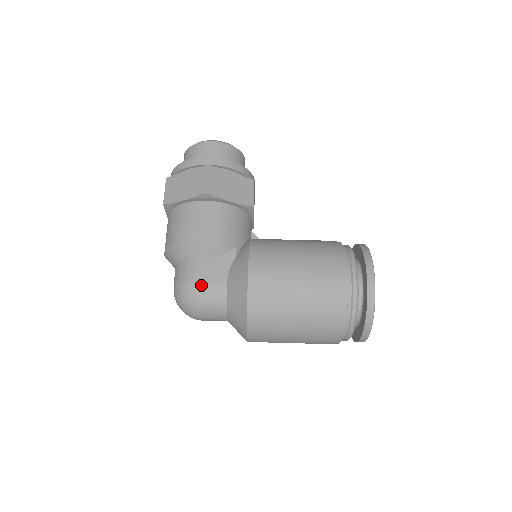
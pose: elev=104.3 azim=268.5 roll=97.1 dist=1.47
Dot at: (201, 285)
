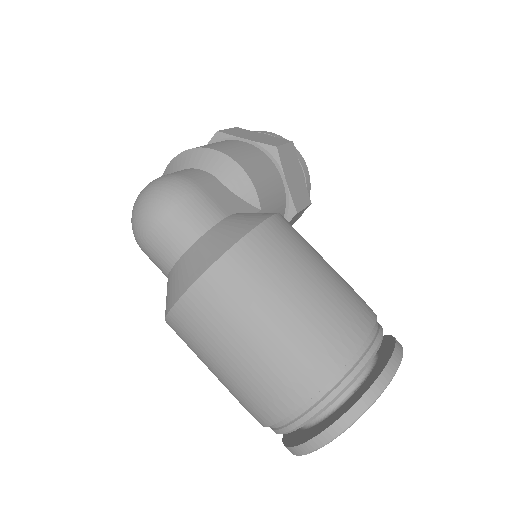
Dot at: (198, 190)
